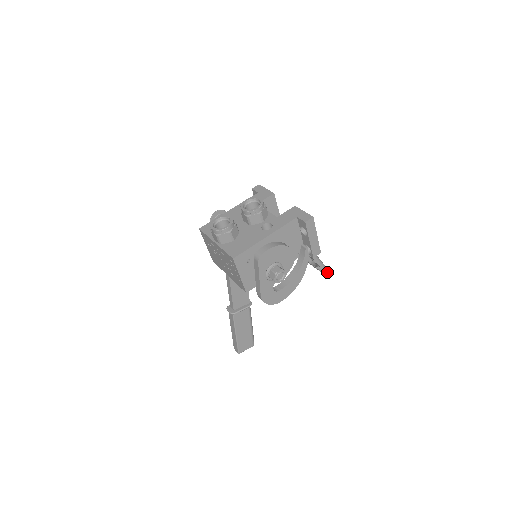
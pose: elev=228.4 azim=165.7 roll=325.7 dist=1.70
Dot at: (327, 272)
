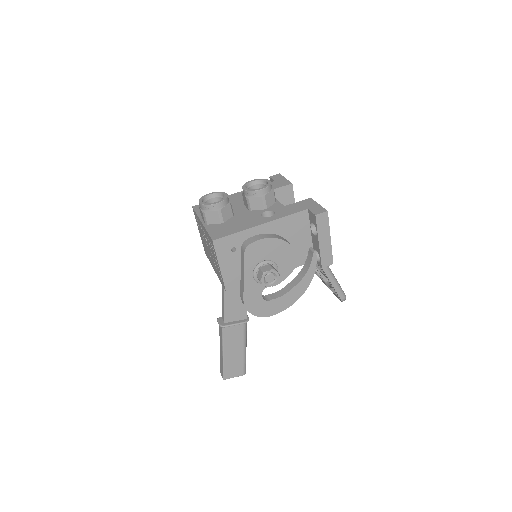
Dot at: (342, 296)
